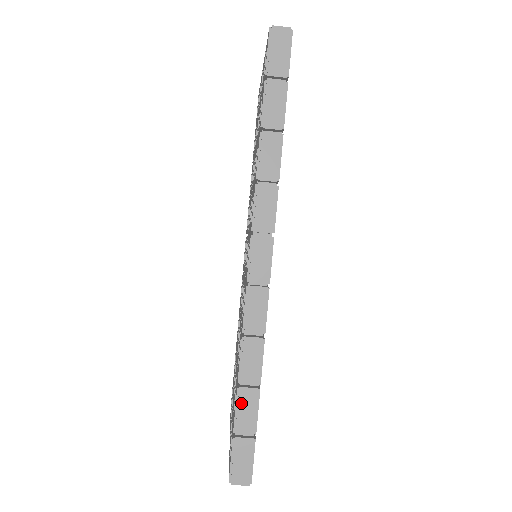
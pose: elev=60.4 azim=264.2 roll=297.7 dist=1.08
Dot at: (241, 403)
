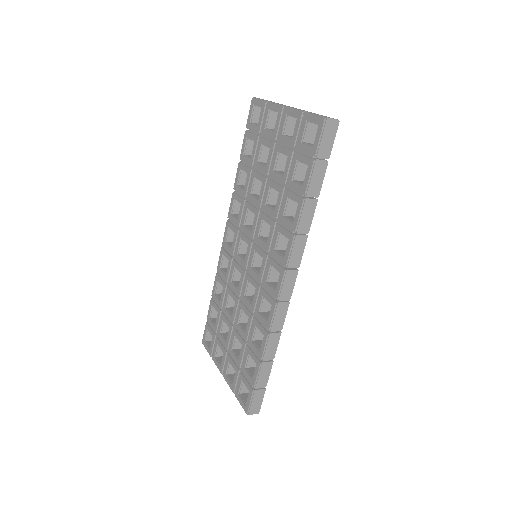
Dot at: (262, 371)
